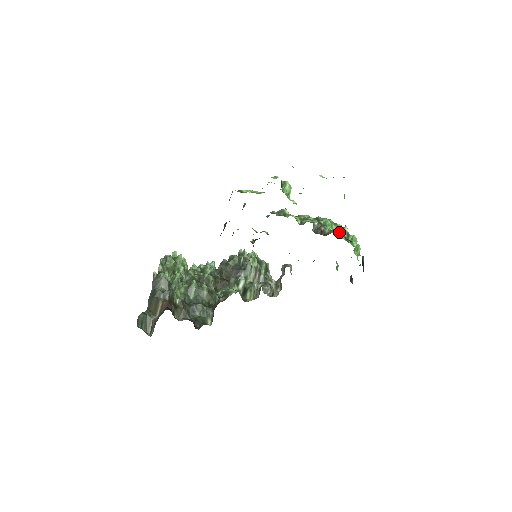
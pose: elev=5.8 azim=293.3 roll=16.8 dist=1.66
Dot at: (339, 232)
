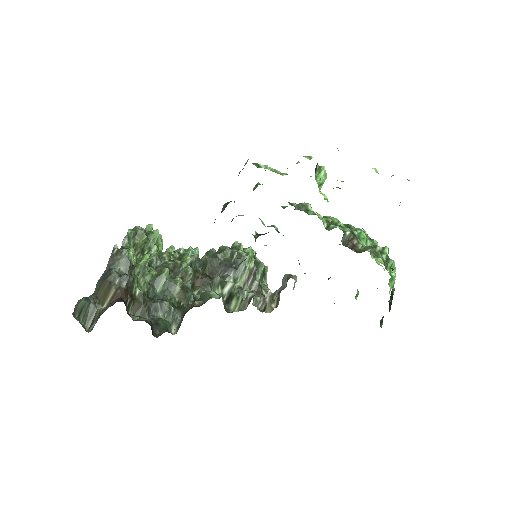
Dot at: (377, 252)
